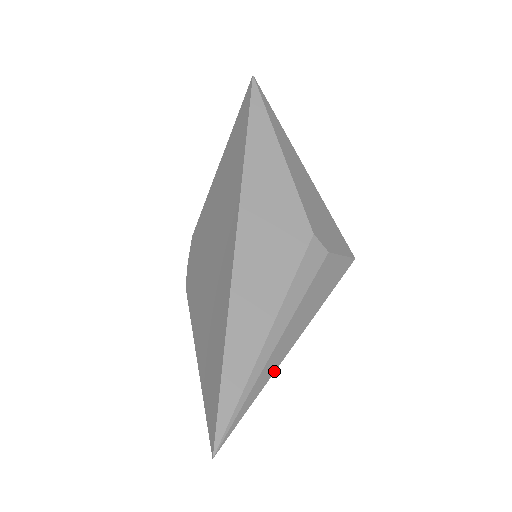
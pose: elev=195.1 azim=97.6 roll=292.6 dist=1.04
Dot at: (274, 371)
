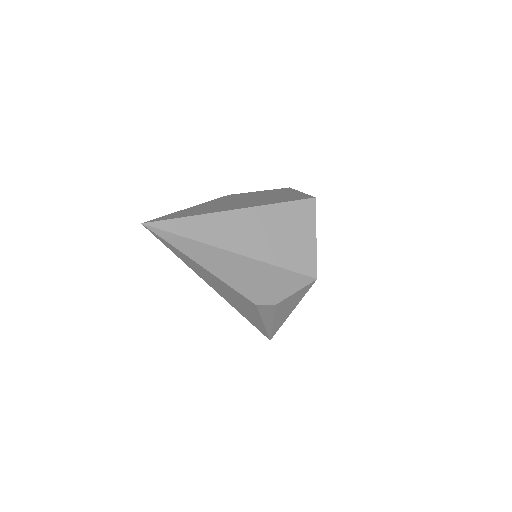
Dot at: occluded
